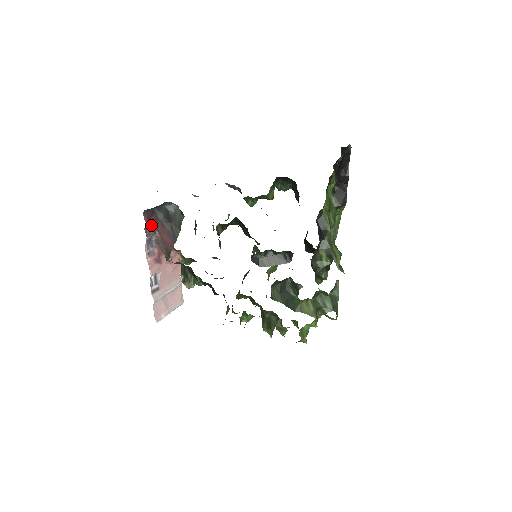
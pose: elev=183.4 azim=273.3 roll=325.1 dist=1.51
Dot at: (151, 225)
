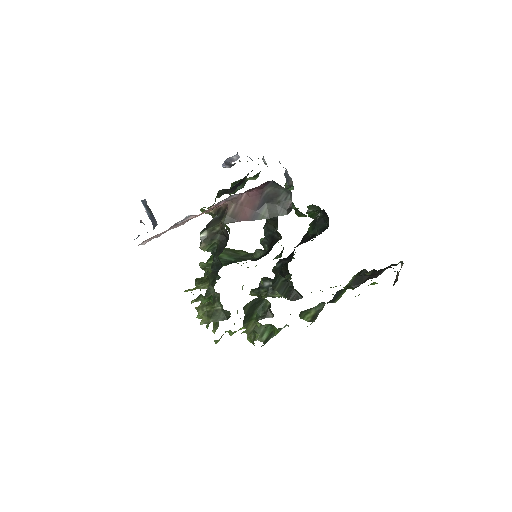
Dot at: (252, 189)
